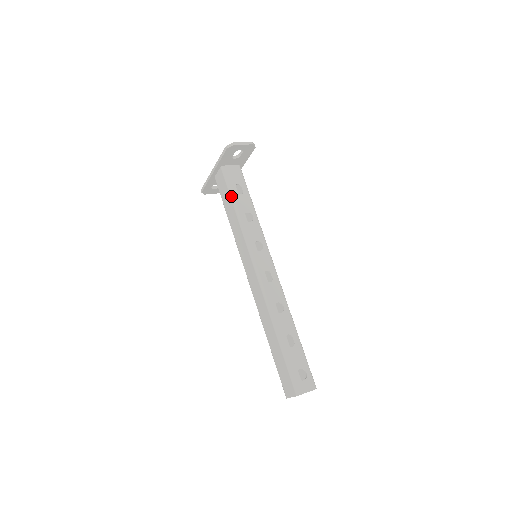
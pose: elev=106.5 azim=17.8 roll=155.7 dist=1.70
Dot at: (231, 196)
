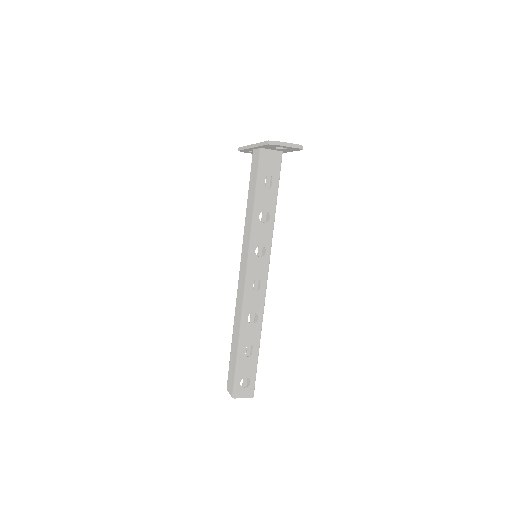
Dot at: (256, 187)
